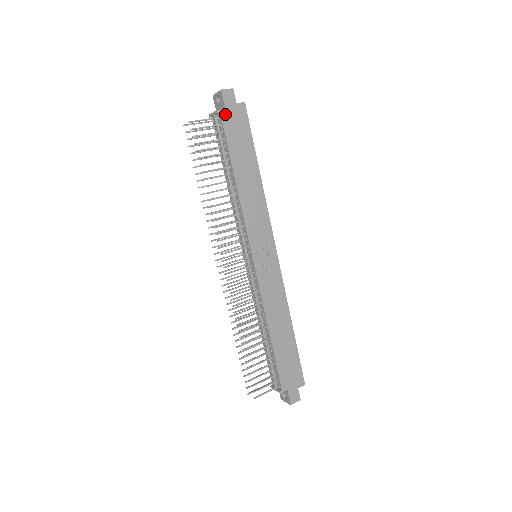
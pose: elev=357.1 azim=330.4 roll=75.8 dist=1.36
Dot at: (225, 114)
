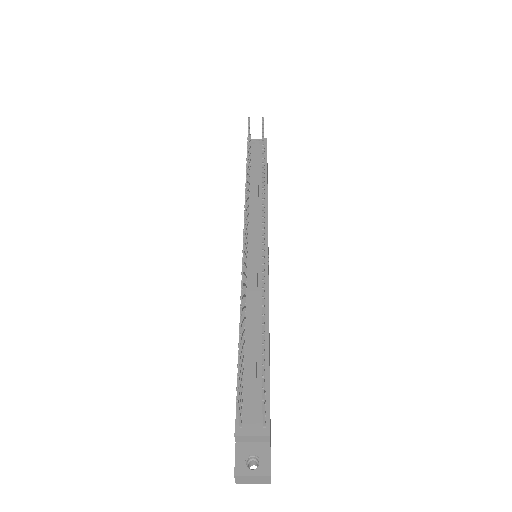
Dot at: occluded
